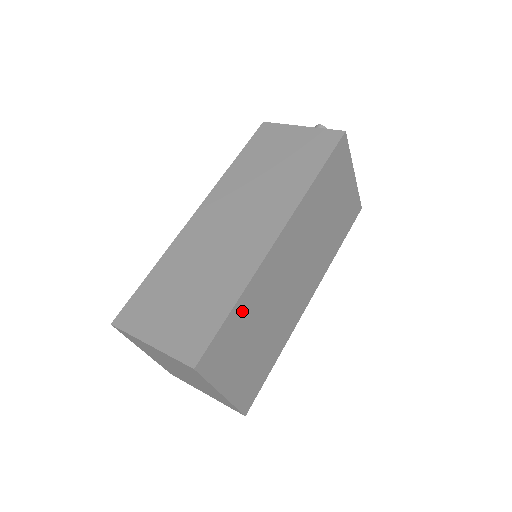
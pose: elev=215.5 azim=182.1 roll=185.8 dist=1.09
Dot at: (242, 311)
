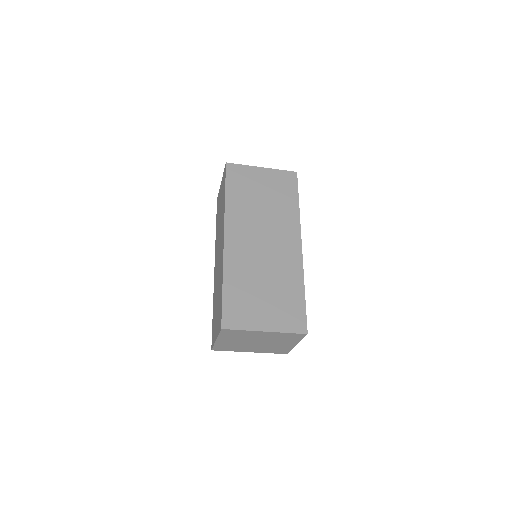
Dot at: (233, 286)
